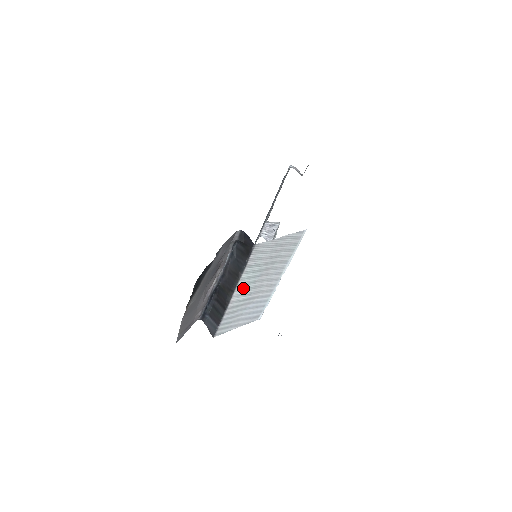
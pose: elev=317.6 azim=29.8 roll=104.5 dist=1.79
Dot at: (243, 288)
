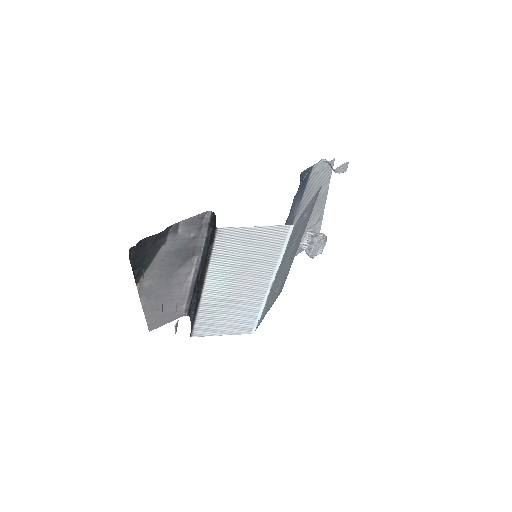
Dot at: (216, 283)
